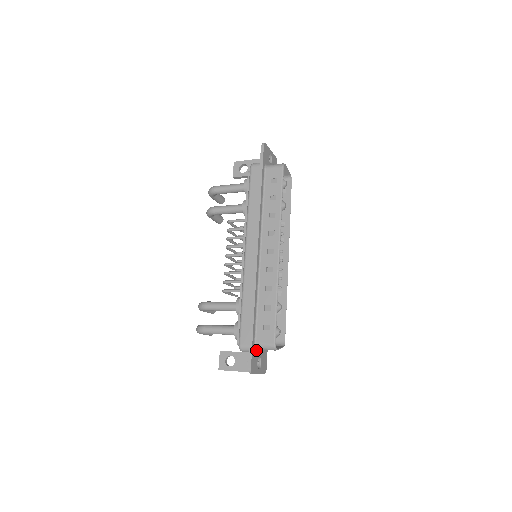
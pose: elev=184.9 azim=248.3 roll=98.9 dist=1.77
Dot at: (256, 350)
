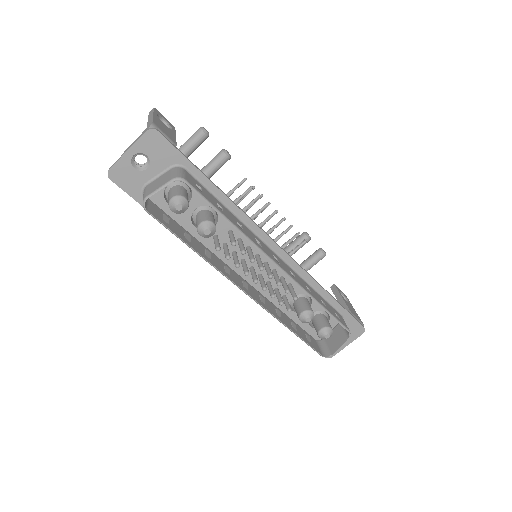
Dot at: (323, 340)
